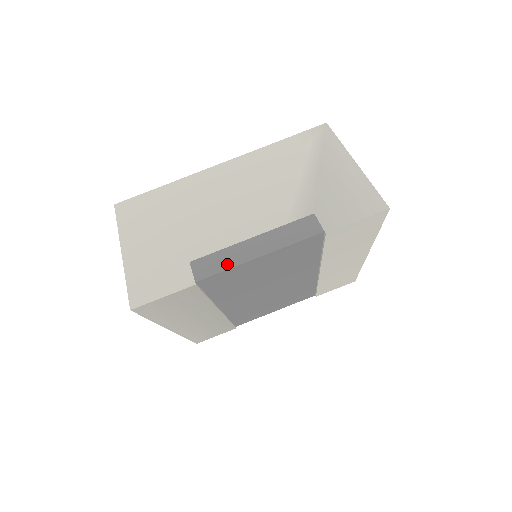
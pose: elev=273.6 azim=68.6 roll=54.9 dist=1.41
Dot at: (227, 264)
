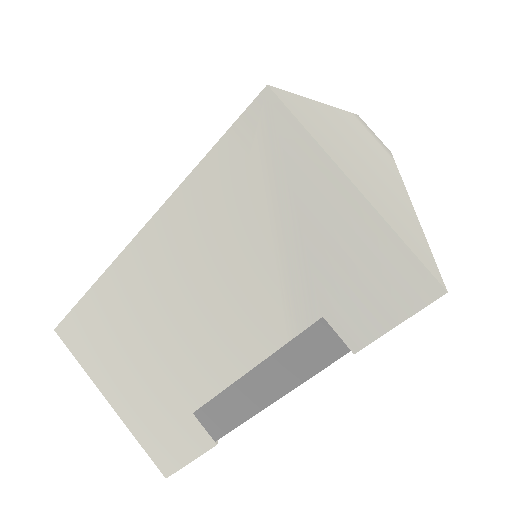
Dot at: (239, 415)
